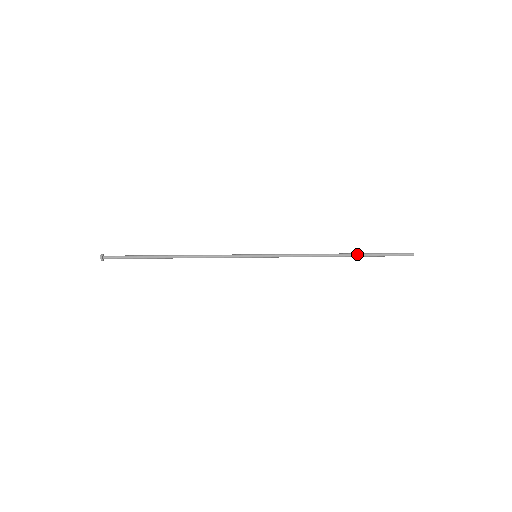
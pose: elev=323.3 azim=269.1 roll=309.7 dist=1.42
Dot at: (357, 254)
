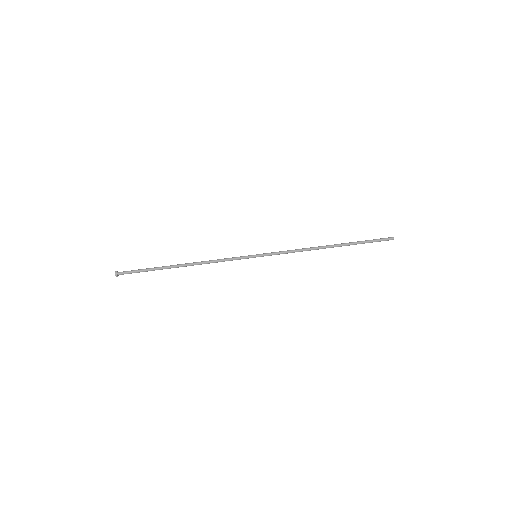
Dot at: (344, 243)
